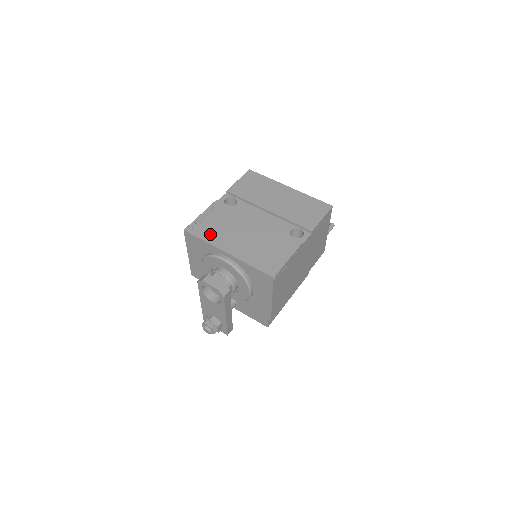
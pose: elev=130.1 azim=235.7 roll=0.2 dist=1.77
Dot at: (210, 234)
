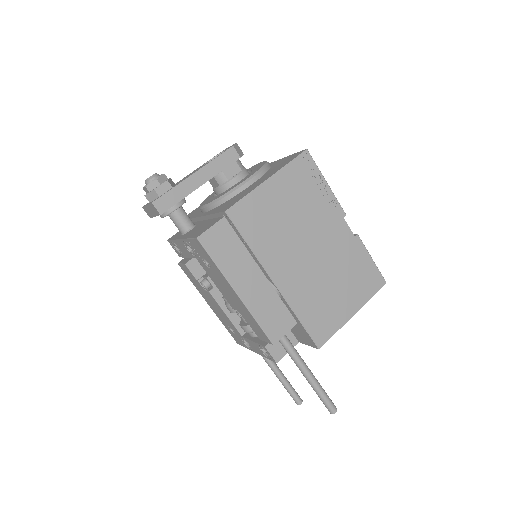
Dot at: occluded
